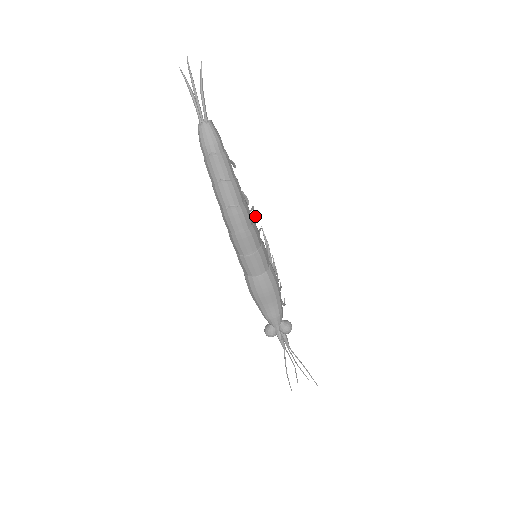
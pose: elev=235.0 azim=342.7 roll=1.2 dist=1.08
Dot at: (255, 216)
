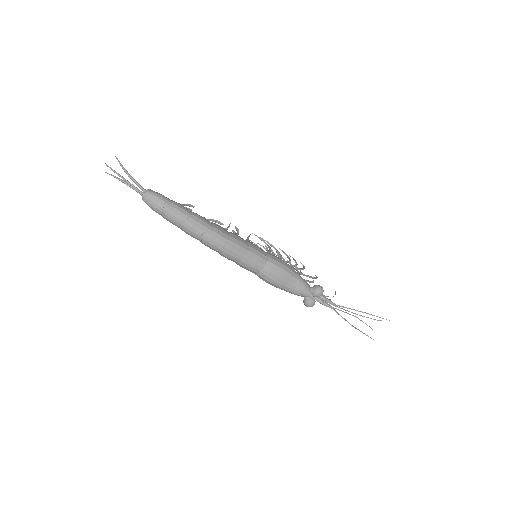
Dot at: (237, 229)
